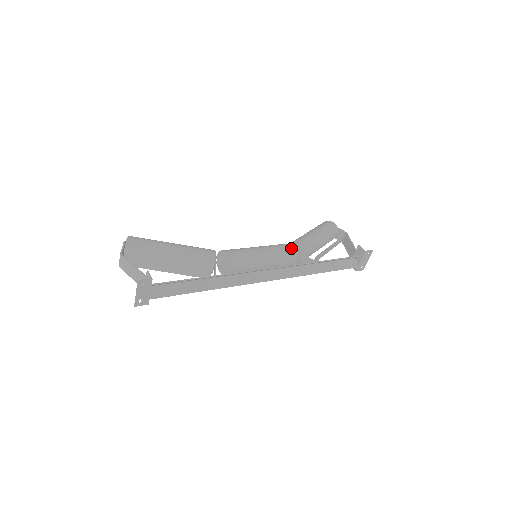
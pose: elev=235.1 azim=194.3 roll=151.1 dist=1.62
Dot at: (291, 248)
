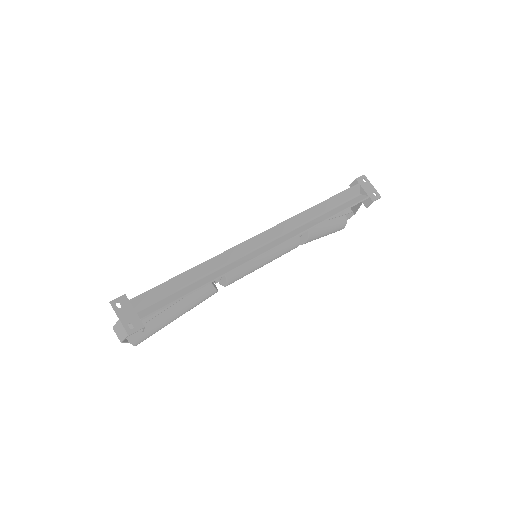
Dot at: occluded
